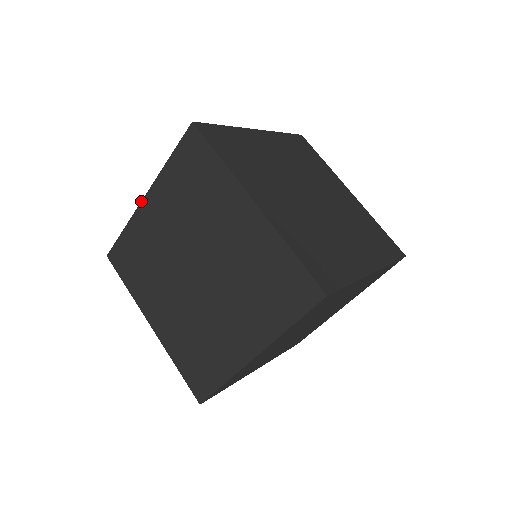
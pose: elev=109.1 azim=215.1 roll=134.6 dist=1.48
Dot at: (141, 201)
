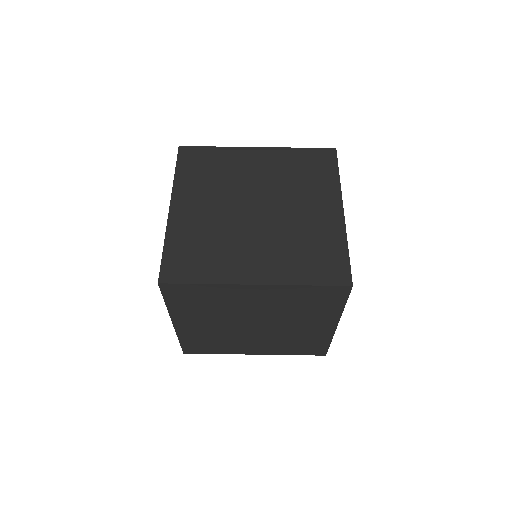
Dot at: occluded
